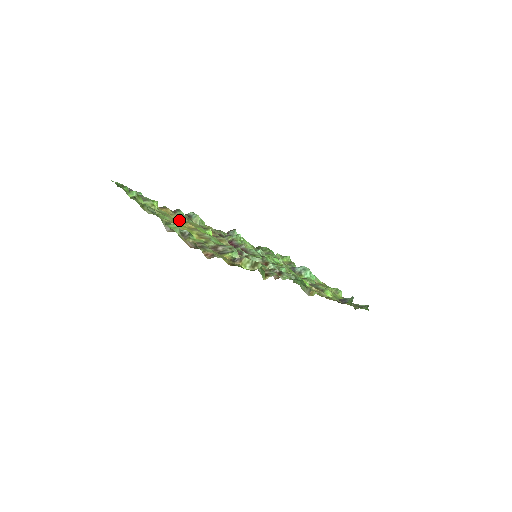
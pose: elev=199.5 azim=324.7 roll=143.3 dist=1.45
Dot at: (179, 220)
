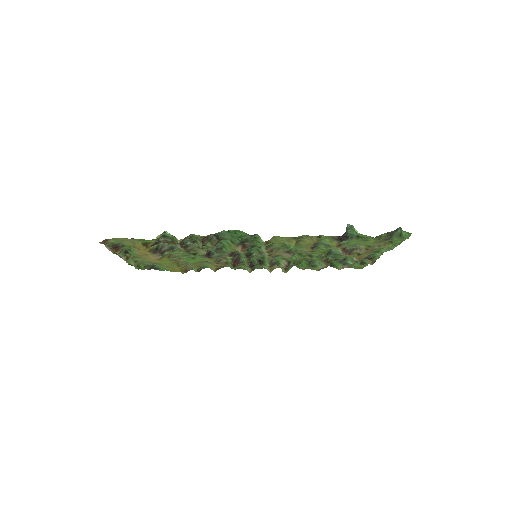
Dot at: (175, 263)
